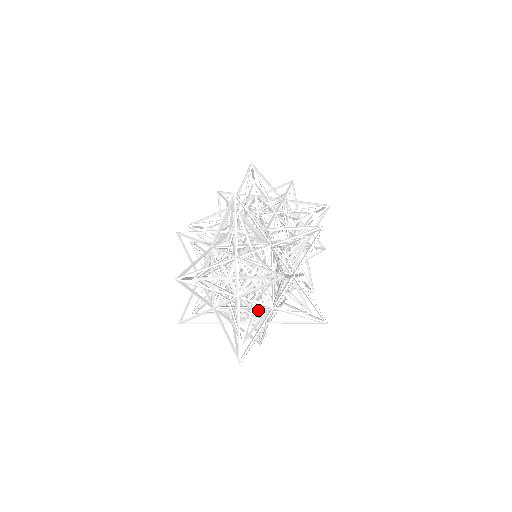
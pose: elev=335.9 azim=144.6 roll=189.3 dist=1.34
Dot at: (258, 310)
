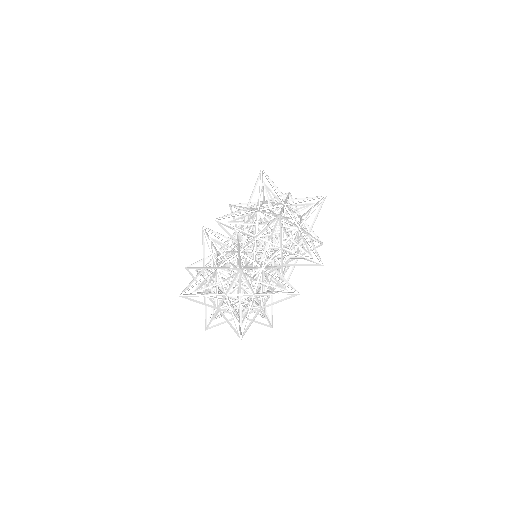
Dot at: occluded
